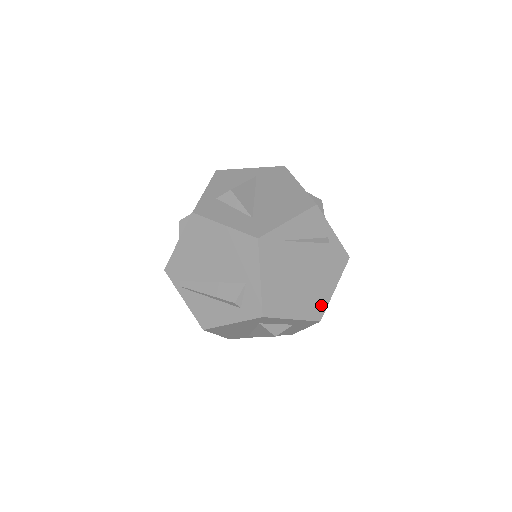
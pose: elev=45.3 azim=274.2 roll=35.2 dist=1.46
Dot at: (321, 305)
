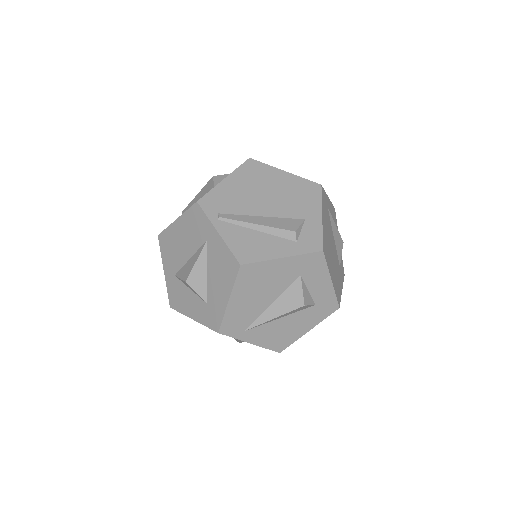
Dot at: (339, 293)
